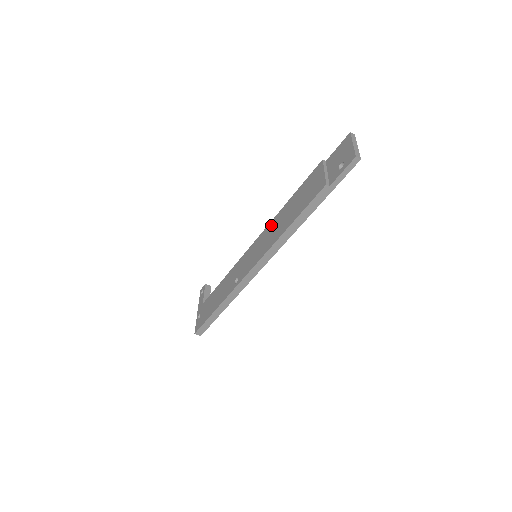
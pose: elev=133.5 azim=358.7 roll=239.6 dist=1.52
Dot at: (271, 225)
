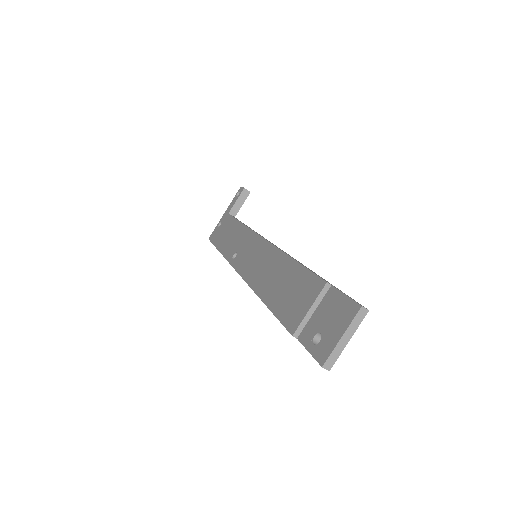
Dot at: (272, 254)
